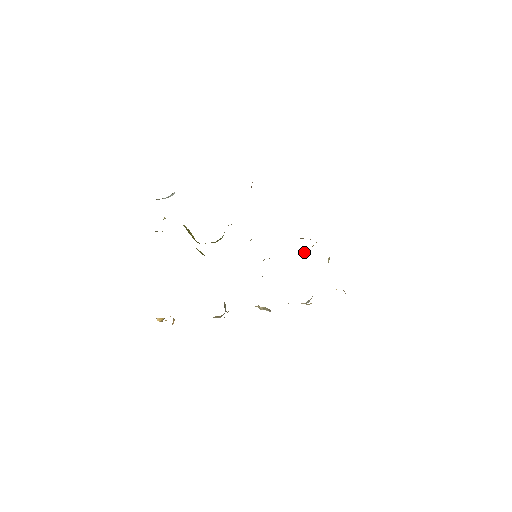
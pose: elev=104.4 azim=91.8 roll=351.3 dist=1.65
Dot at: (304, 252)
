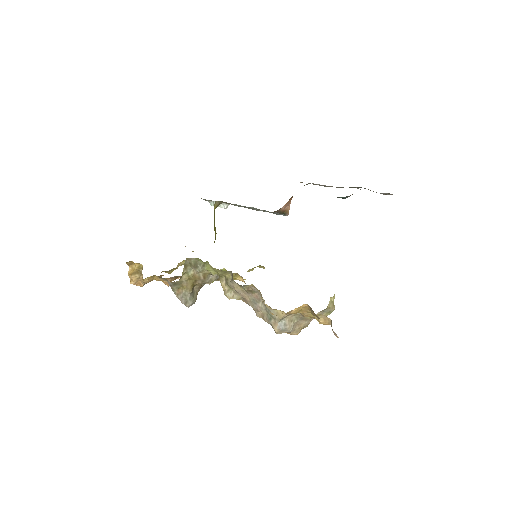
Dot at: occluded
